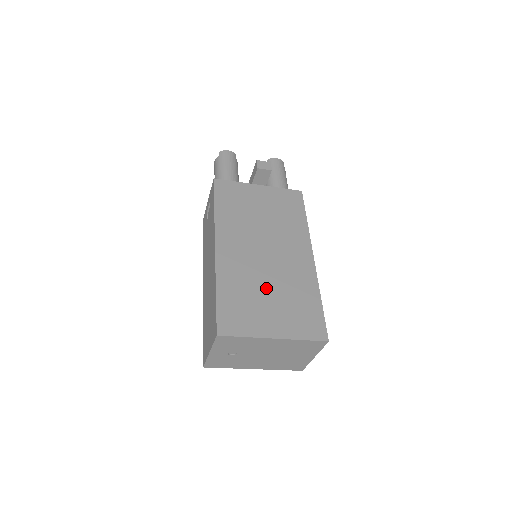
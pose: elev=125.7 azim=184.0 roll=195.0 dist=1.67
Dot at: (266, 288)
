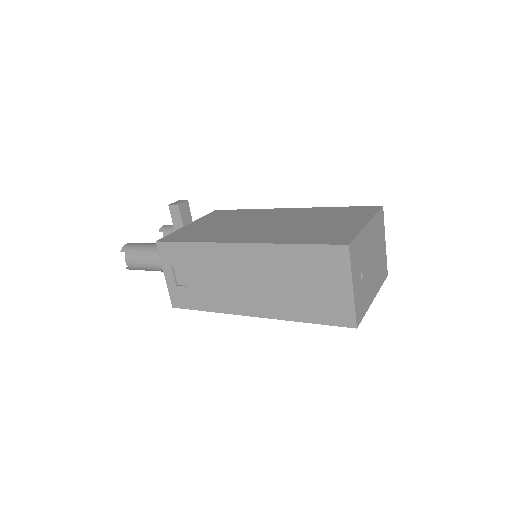
Dot at: (308, 225)
